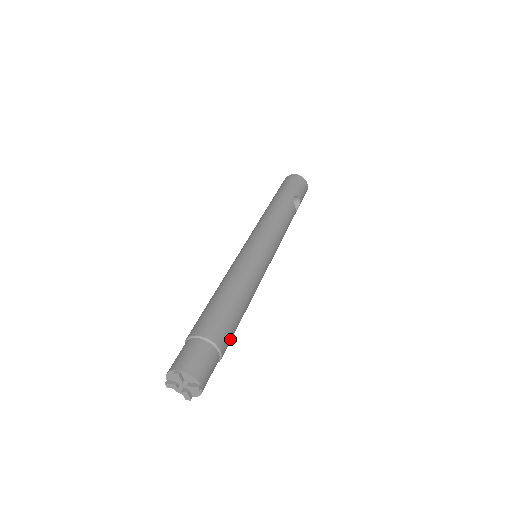
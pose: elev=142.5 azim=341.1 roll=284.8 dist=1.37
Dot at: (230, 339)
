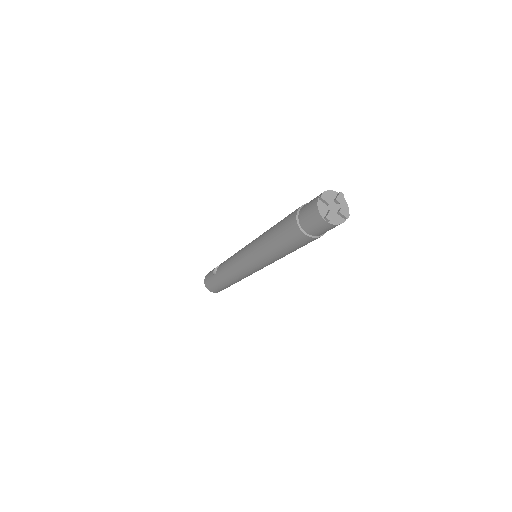
Dot at: occluded
